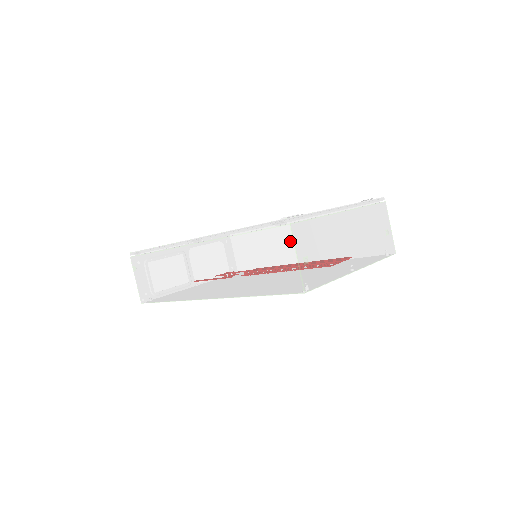
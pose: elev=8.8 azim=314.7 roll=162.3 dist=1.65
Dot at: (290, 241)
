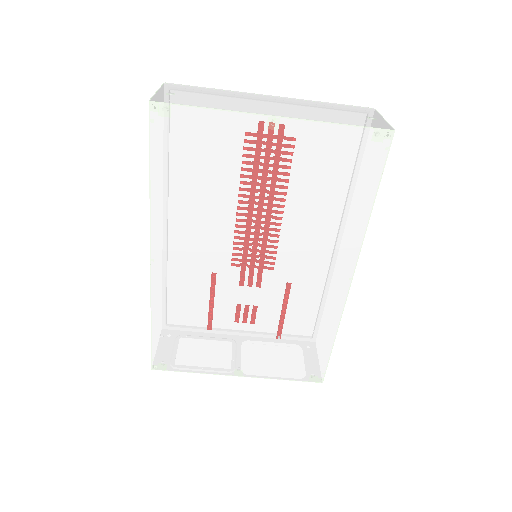
Dot at: occluded
